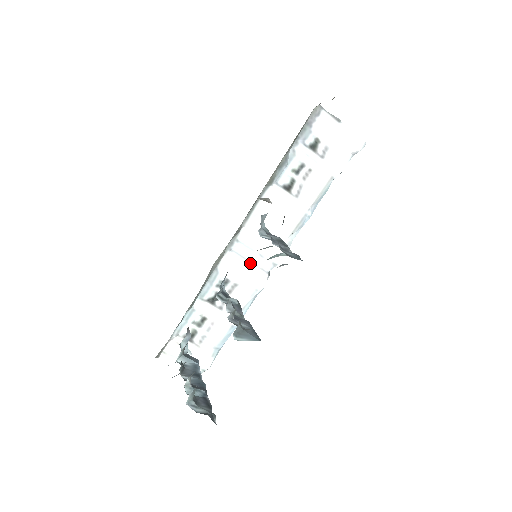
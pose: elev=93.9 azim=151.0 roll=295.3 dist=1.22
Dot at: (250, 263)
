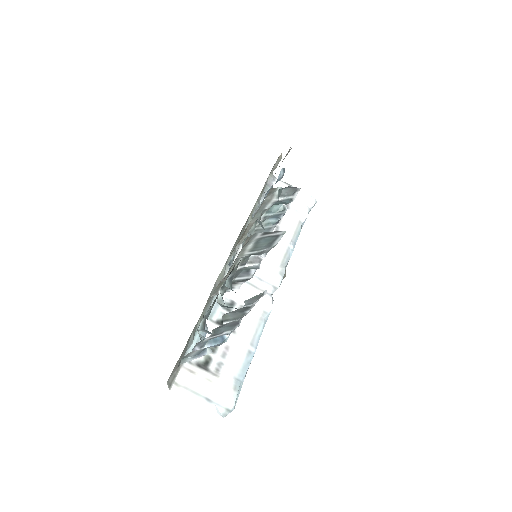
Dot at: (251, 286)
